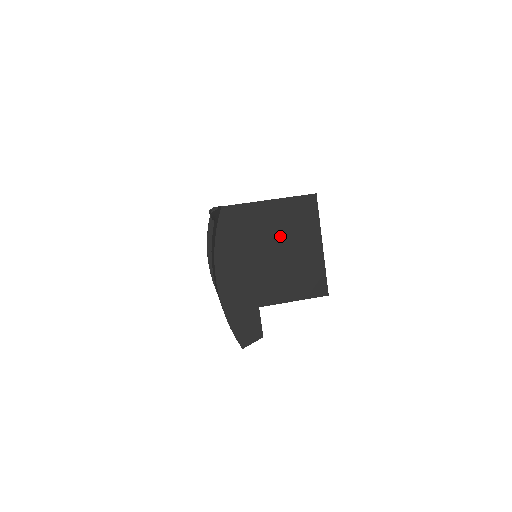
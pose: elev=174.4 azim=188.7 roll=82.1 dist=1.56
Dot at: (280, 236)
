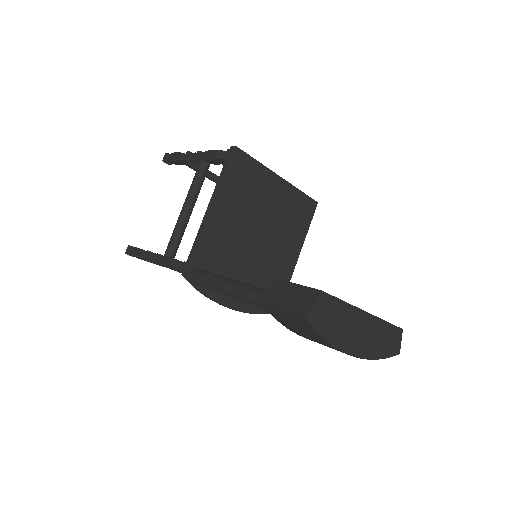
Dot at: (250, 217)
